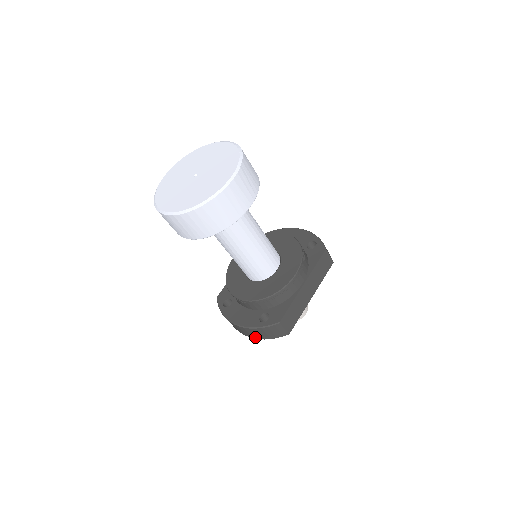
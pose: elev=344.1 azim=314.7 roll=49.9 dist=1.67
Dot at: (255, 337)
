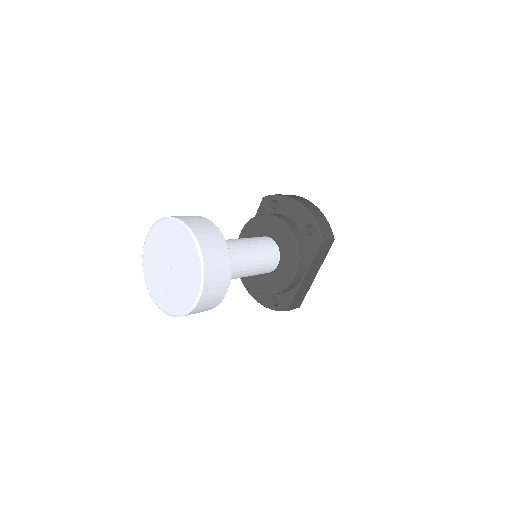
Dot at: occluded
